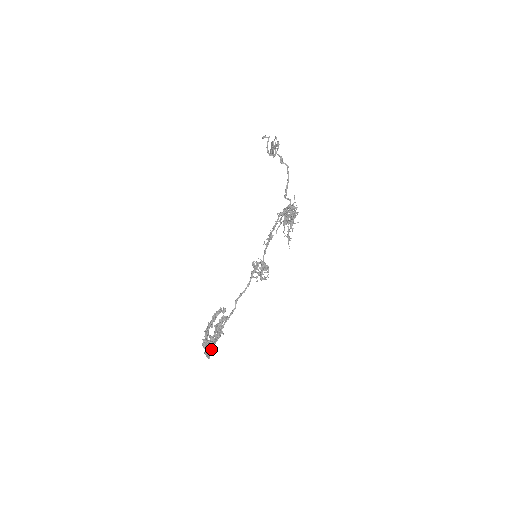
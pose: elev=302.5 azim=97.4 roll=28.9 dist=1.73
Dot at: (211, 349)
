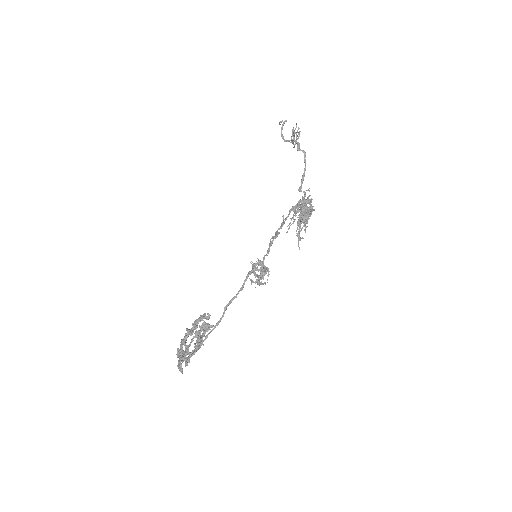
Dot at: (186, 362)
